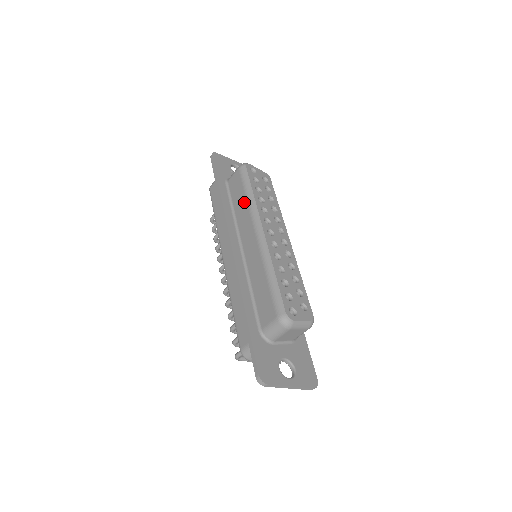
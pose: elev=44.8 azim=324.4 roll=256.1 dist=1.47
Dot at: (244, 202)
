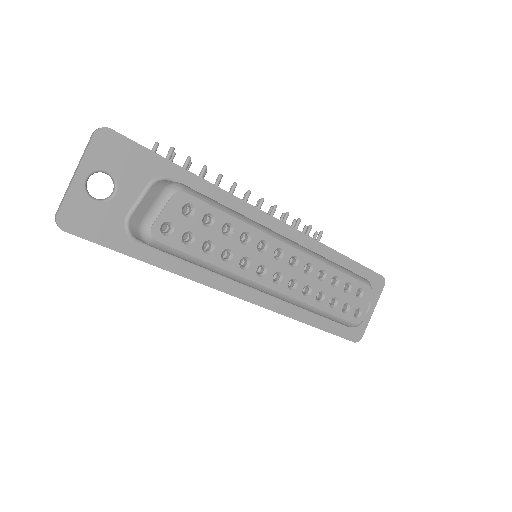
Dot at: occluded
